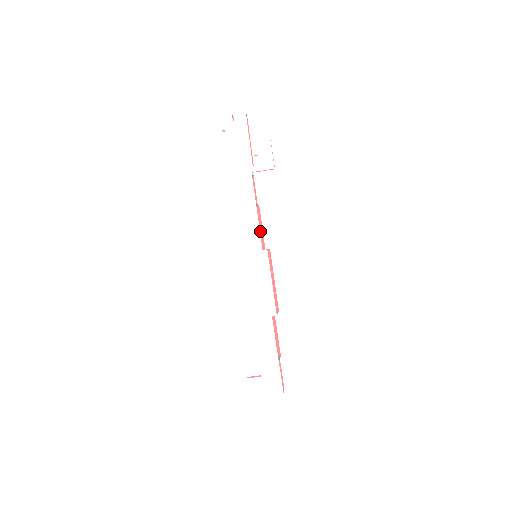
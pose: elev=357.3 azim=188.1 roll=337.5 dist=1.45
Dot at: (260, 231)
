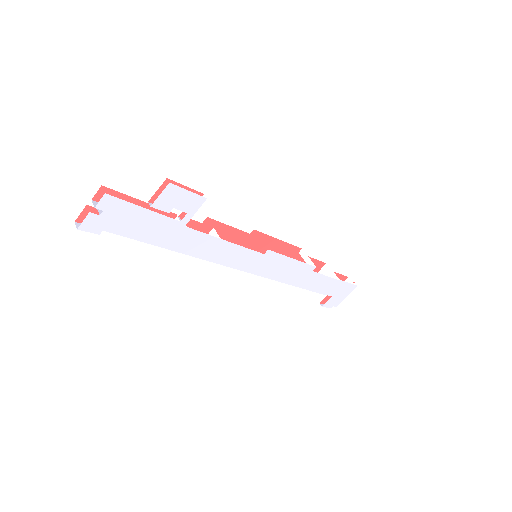
Dot at: (230, 230)
